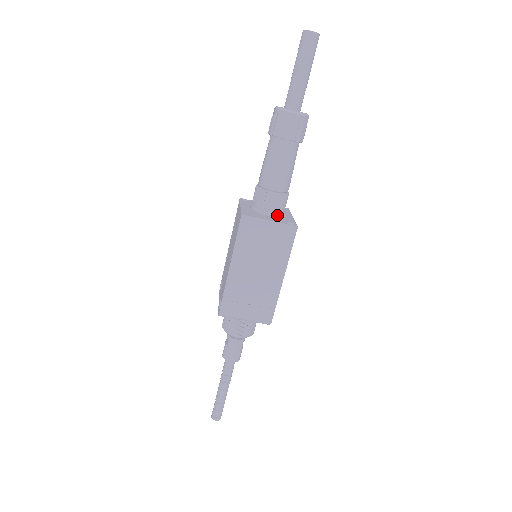
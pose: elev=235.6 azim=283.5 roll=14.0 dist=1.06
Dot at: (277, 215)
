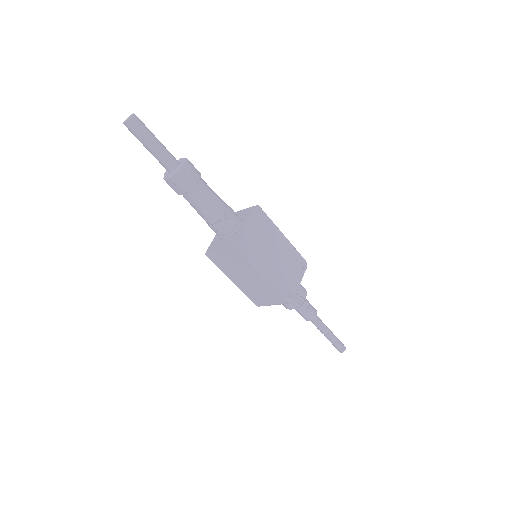
Dot at: (230, 236)
